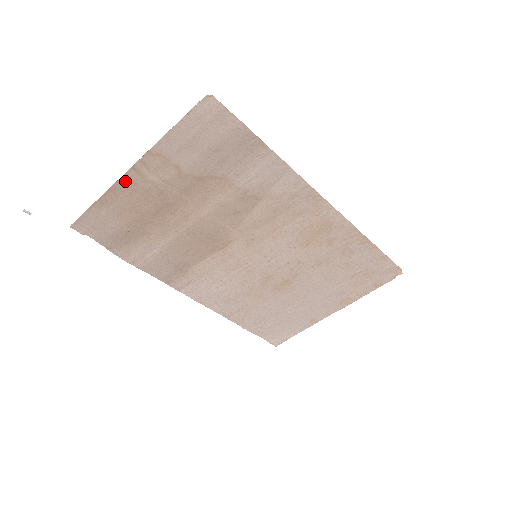
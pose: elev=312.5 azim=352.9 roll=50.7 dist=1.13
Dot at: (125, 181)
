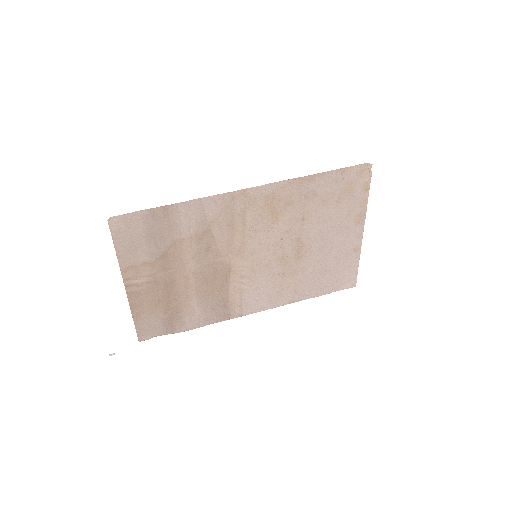
Dot at: (132, 296)
